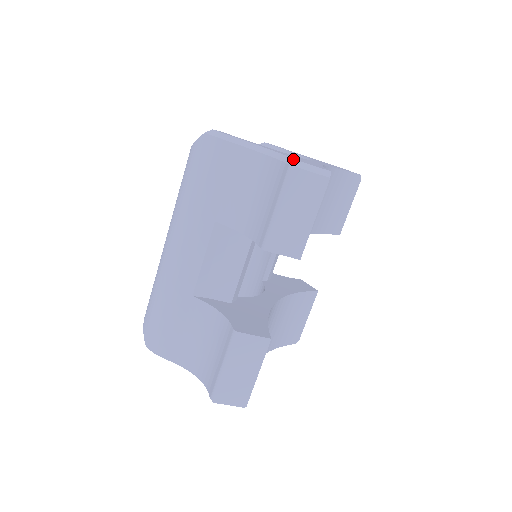
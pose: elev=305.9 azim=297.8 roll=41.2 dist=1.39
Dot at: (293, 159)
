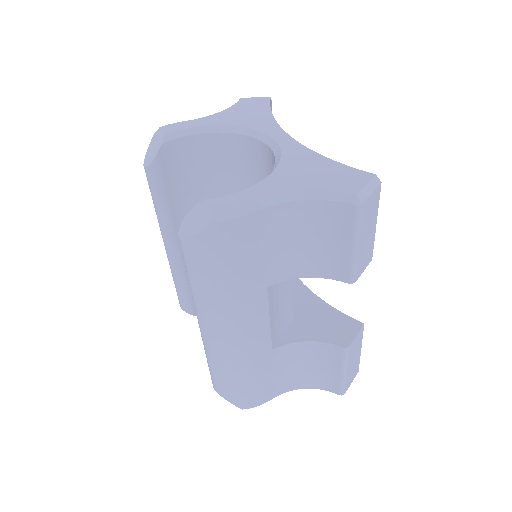
Dot at: (349, 194)
